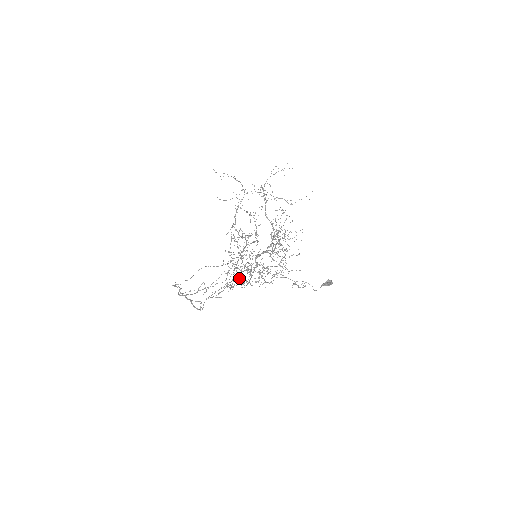
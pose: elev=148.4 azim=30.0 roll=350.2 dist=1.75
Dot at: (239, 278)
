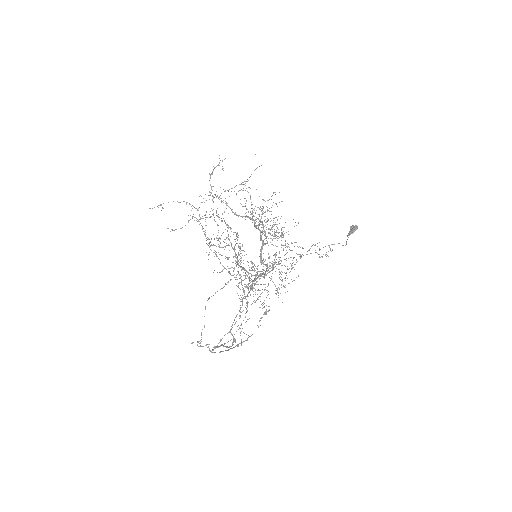
Dot at: occluded
